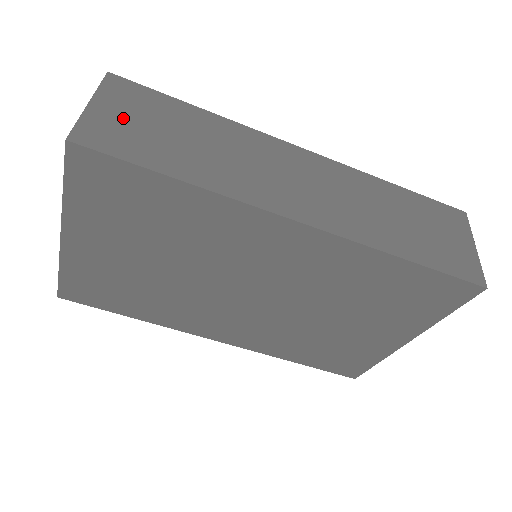
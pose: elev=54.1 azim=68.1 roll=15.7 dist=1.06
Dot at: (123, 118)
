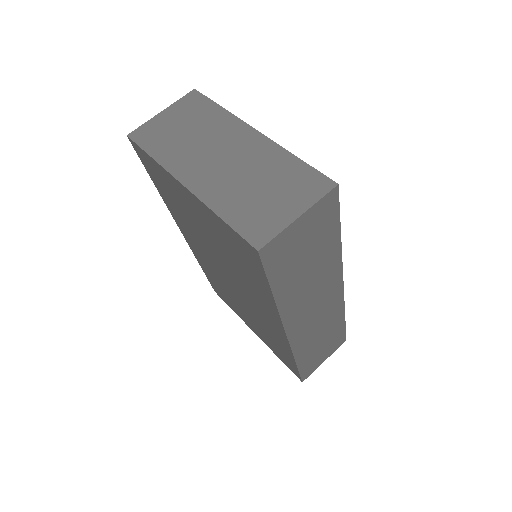
Dot at: (300, 237)
